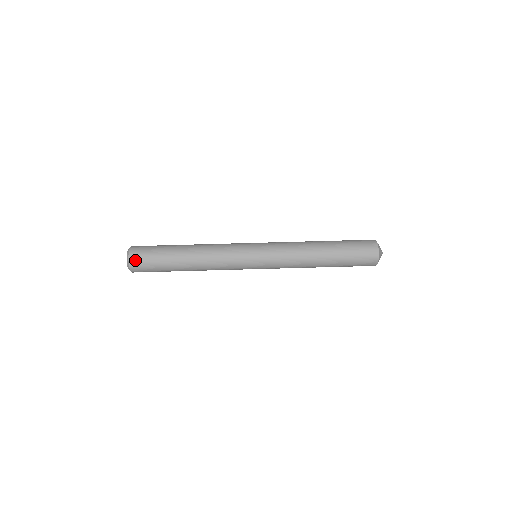
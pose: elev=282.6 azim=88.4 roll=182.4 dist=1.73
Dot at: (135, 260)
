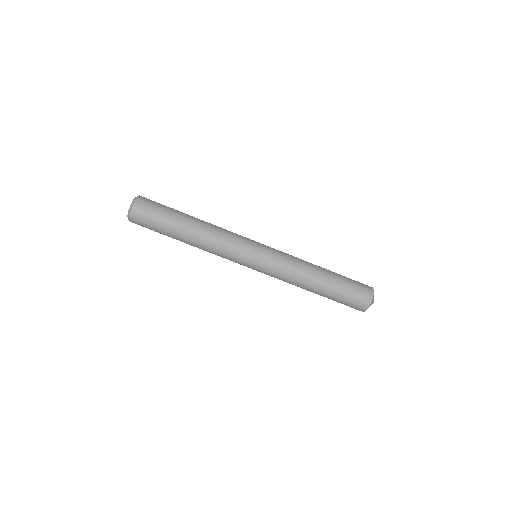
Dot at: (135, 223)
